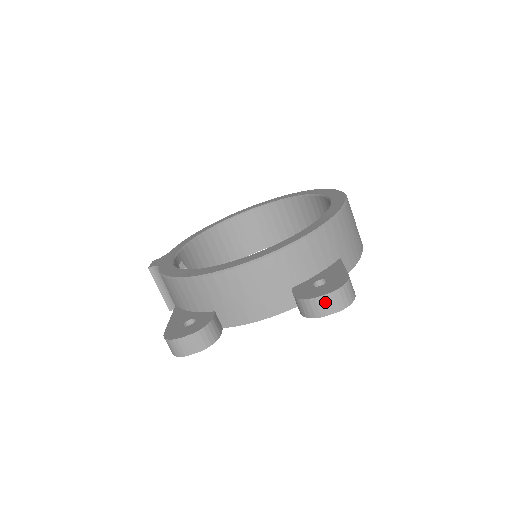
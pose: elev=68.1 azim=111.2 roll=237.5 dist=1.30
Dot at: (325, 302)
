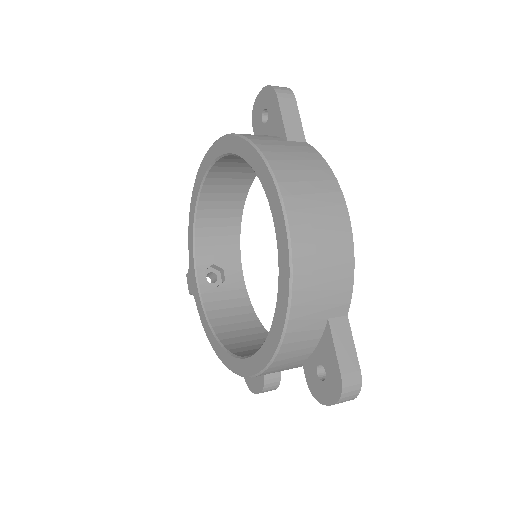
Dot at: occluded
